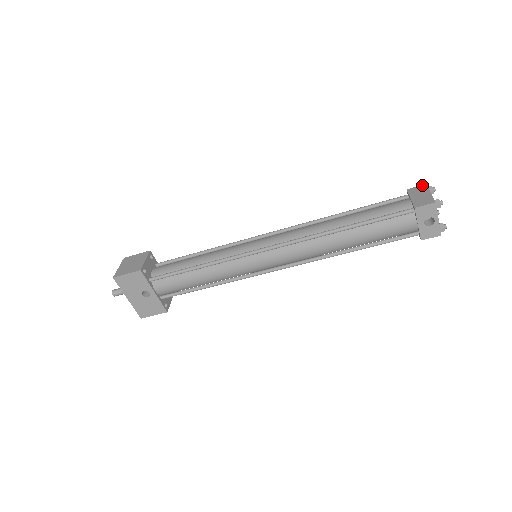
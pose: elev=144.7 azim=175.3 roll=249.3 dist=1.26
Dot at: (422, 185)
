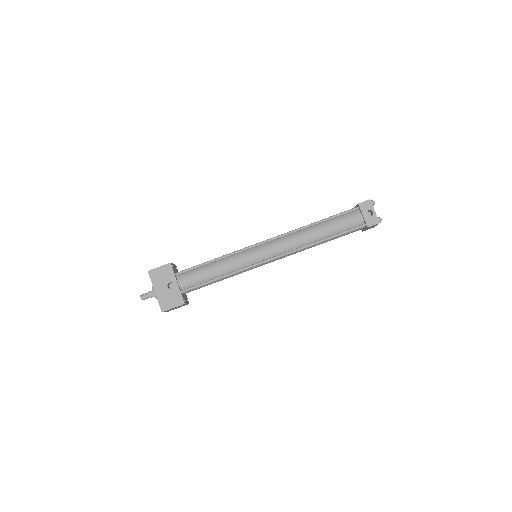
Dot at: occluded
